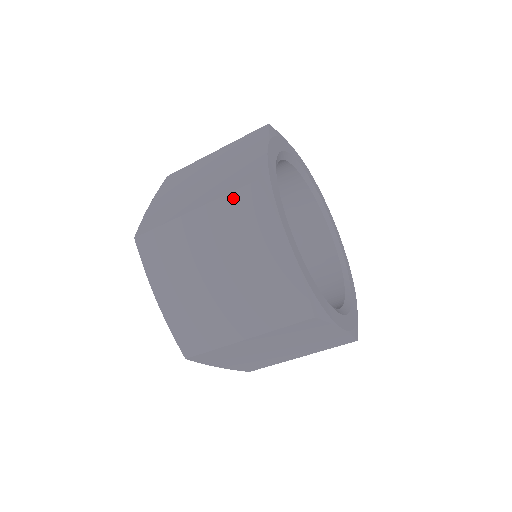
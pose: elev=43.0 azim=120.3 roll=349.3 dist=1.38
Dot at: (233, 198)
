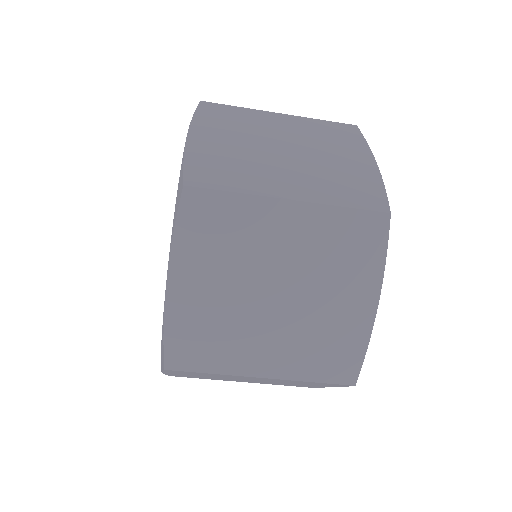
Dot at: (350, 216)
